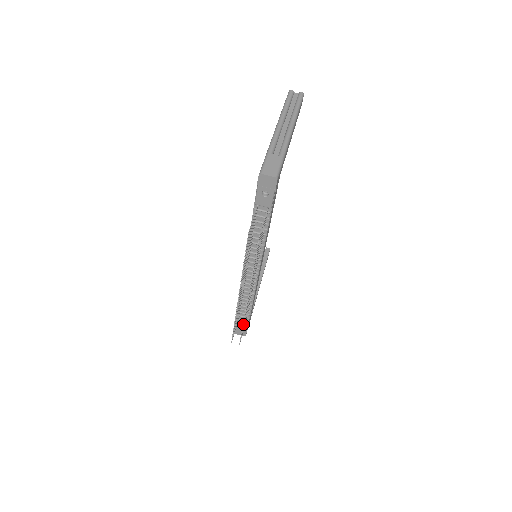
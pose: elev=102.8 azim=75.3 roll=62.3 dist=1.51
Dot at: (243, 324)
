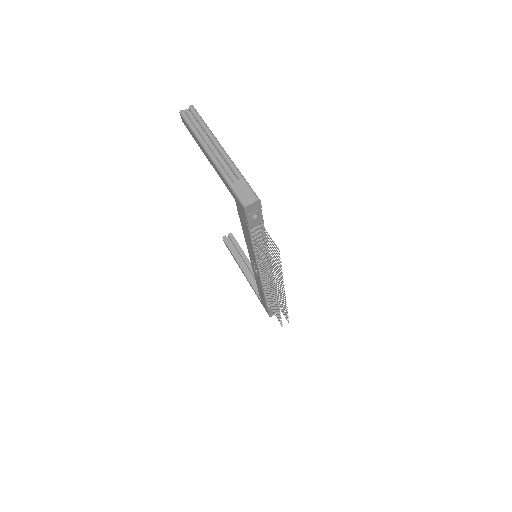
Dot at: occluded
